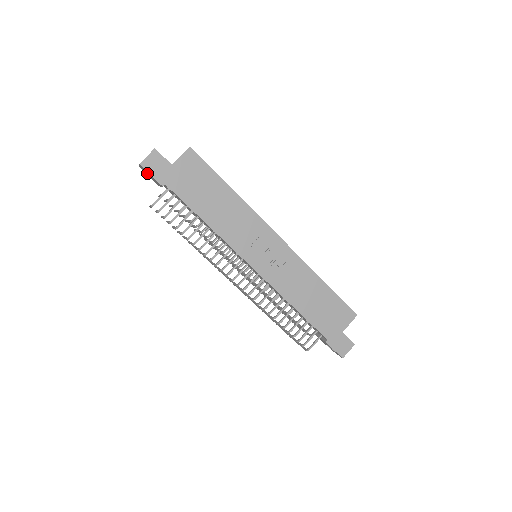
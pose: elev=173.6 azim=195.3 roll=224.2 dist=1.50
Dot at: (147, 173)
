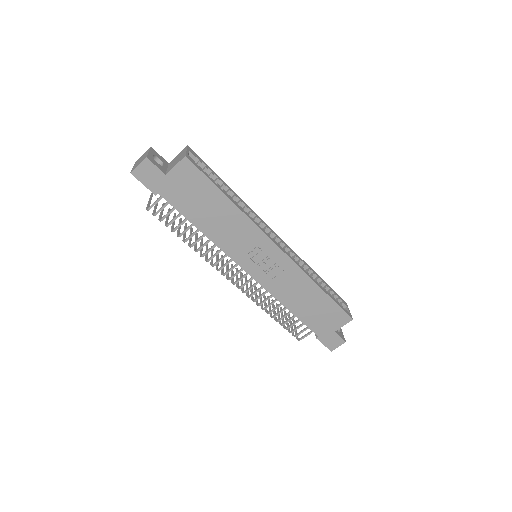
Dot at: occluded
